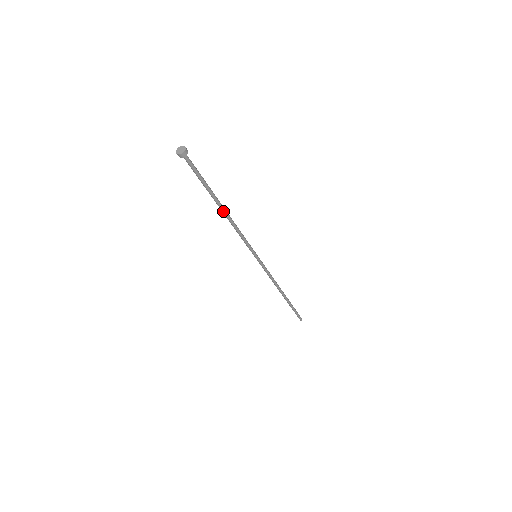
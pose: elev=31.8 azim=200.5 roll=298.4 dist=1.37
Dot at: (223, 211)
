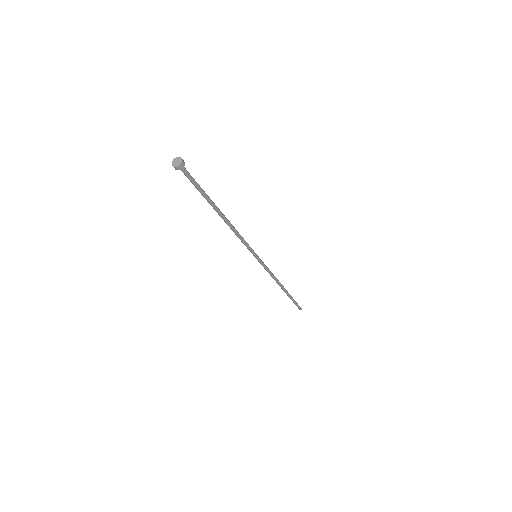
Dot at: (223, 217)
